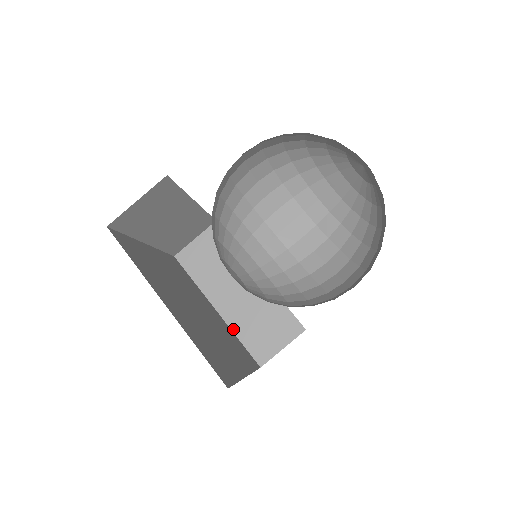
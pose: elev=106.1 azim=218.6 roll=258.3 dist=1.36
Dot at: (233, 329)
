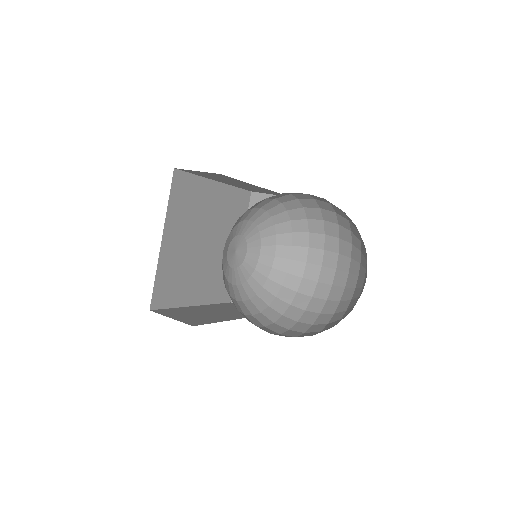
Dot at: occluded
